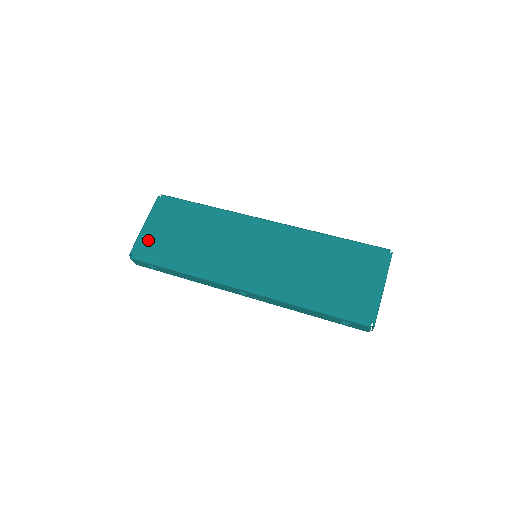
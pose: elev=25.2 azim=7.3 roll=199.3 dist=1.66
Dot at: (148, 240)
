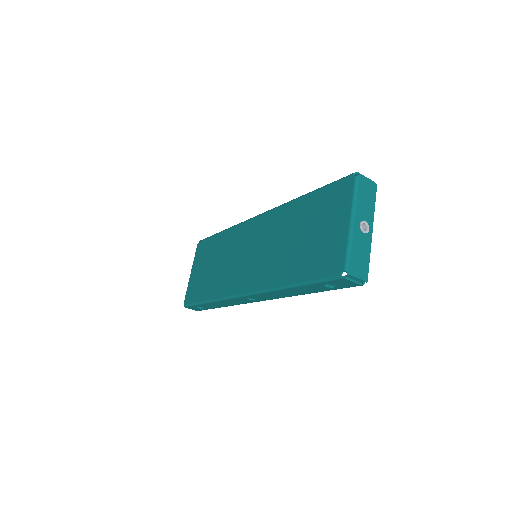
Dot at: (192, 285)
